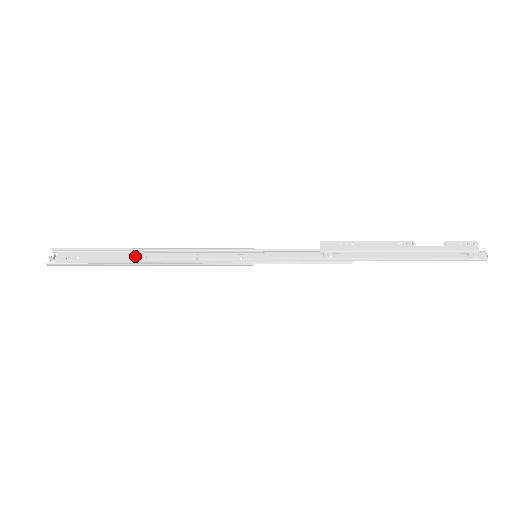
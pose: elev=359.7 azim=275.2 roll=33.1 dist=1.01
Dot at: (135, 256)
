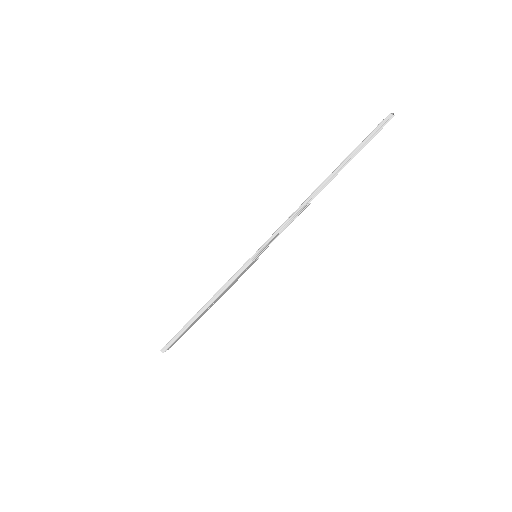
Dot at: (202, 315)
